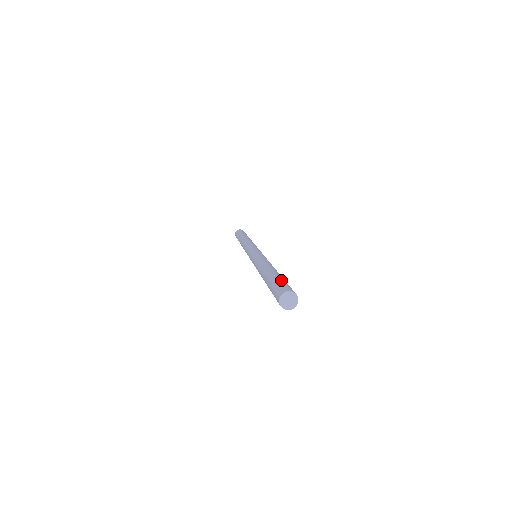
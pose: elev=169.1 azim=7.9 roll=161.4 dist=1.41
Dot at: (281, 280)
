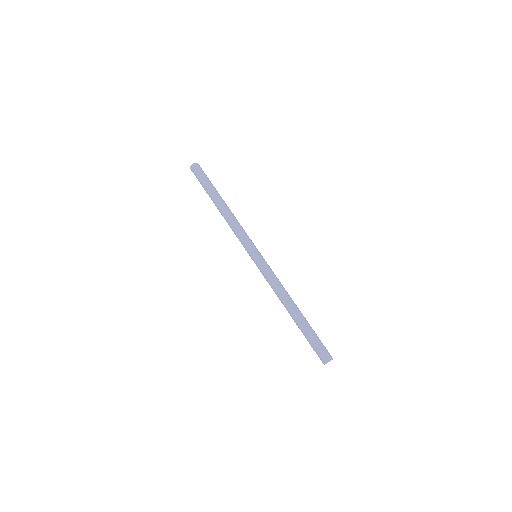
Dot at: (311, 343)
